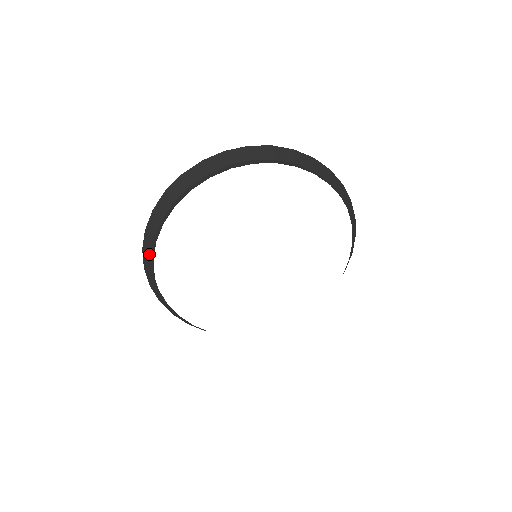
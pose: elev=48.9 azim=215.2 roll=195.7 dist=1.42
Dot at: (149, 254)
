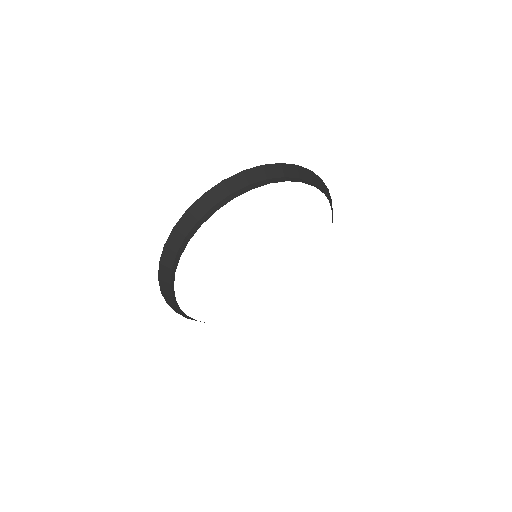
Dot at: (175, 306)
